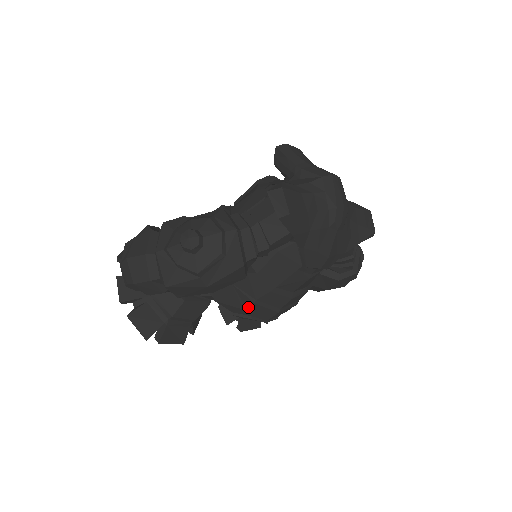
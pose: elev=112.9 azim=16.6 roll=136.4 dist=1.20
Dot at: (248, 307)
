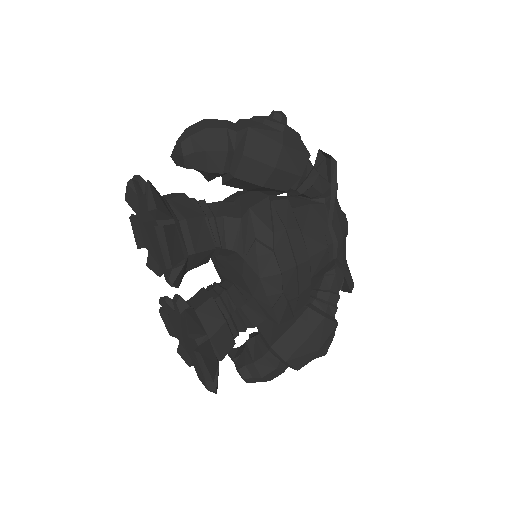
Dot at: (276, 234)
